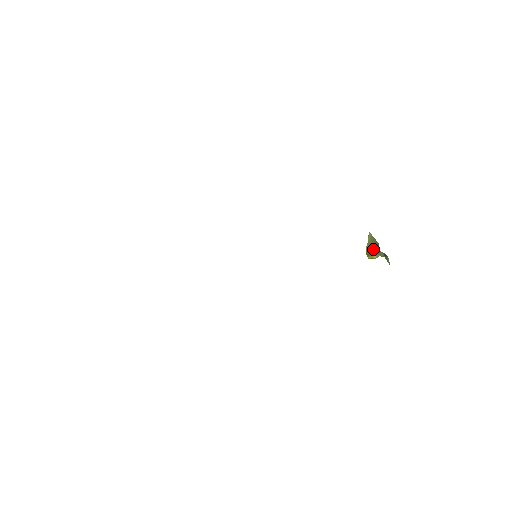
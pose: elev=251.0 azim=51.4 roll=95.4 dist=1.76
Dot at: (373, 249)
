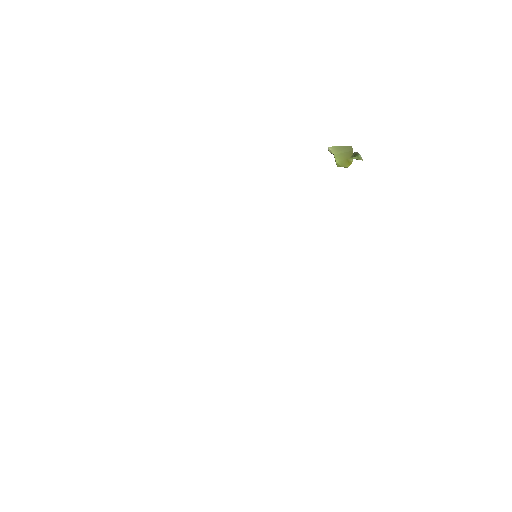
Dot at: (348, 155)
